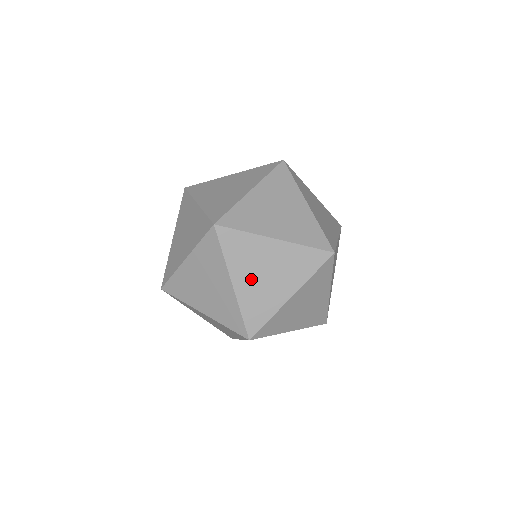
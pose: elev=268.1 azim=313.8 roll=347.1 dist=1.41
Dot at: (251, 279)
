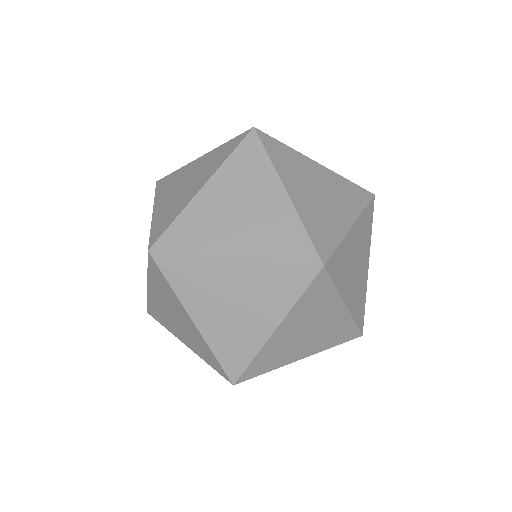
Dot at: (306, 193)
